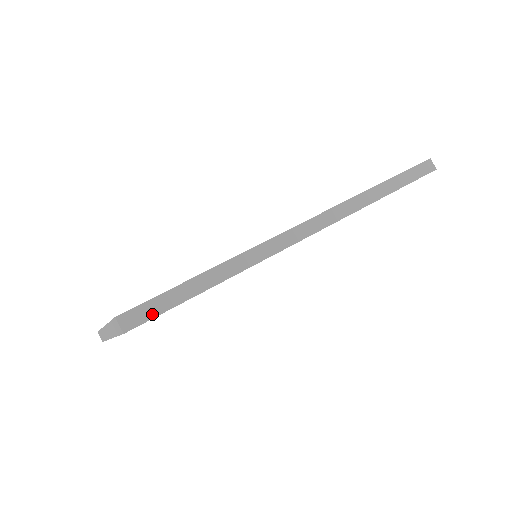
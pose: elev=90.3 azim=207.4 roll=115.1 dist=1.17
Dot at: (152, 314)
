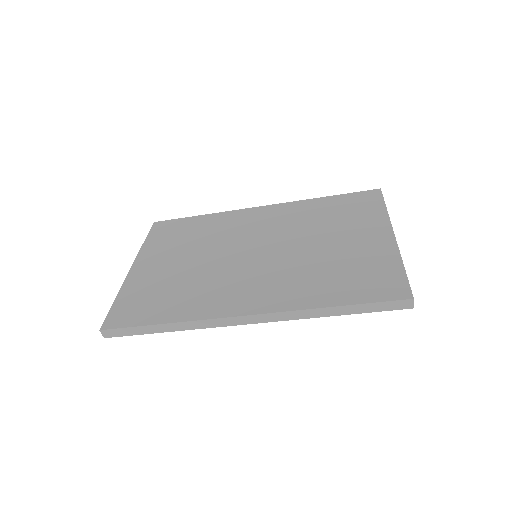
Dot at: (121, 335)
